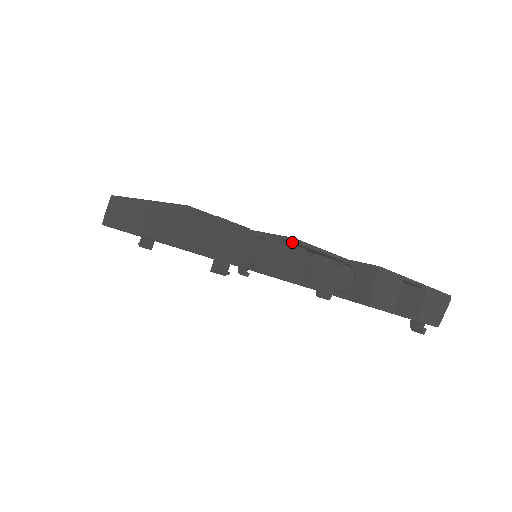
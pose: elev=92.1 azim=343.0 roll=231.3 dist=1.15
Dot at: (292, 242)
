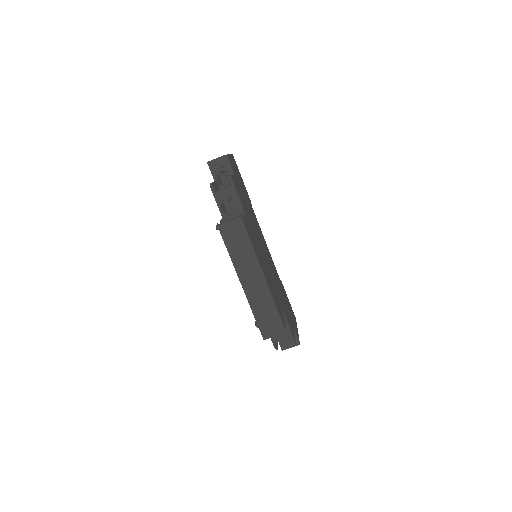
Dot at: occluded
